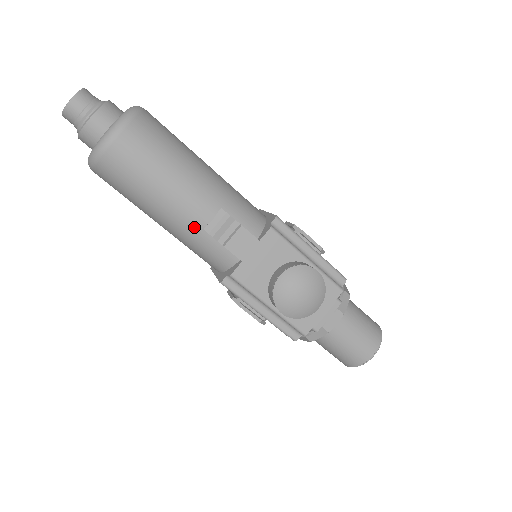
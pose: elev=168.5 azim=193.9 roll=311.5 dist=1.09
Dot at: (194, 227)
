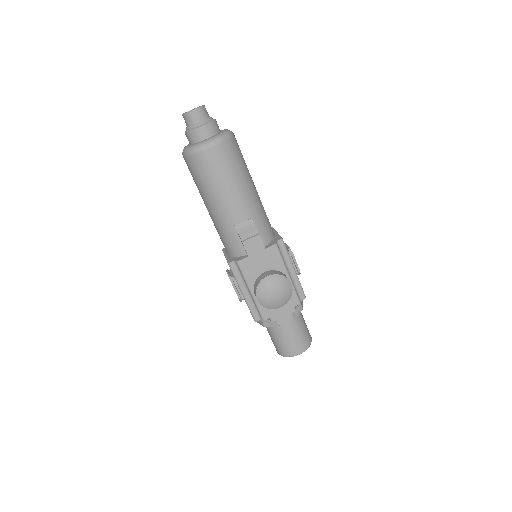
Dot at: (229, 221)
